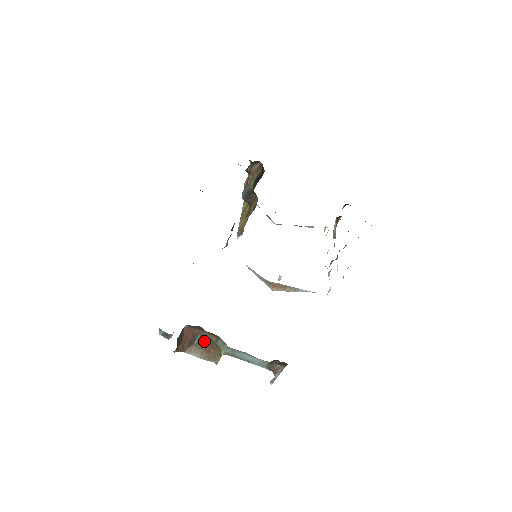
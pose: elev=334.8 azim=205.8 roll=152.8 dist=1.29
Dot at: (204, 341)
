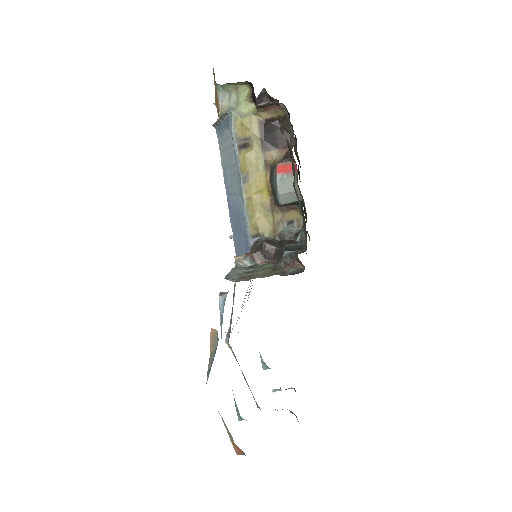
Dot at: occluded
